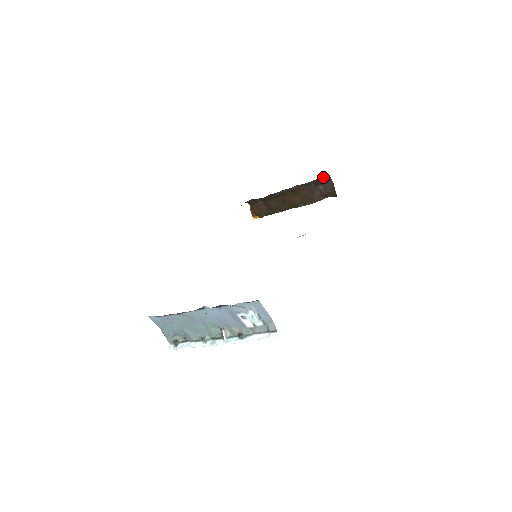
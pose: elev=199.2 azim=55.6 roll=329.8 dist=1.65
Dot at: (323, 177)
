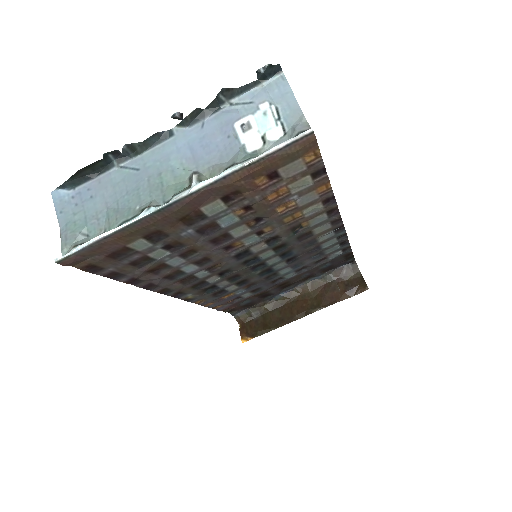
Dot at: (348, 265)
